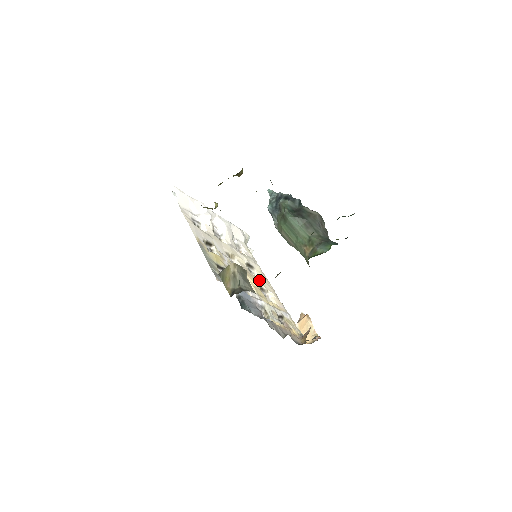
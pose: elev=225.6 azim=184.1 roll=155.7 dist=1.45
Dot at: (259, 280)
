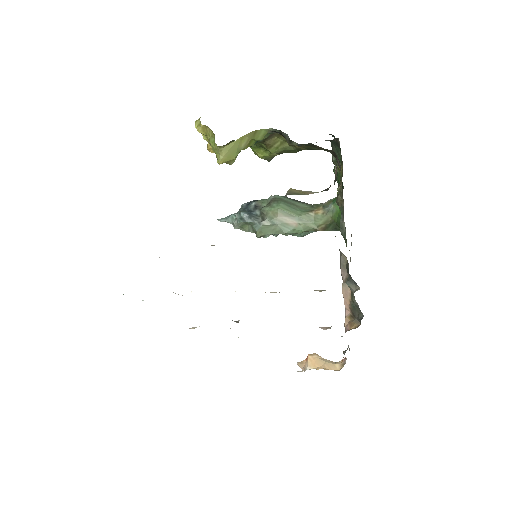
Dot at: occluded
